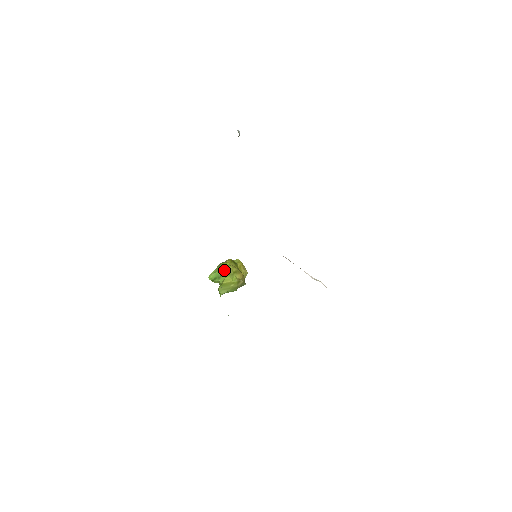
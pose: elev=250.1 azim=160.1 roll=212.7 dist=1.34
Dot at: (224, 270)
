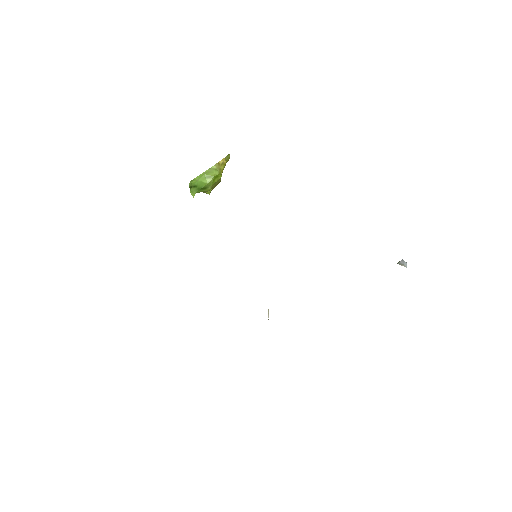
Dot at: (211, 186)
